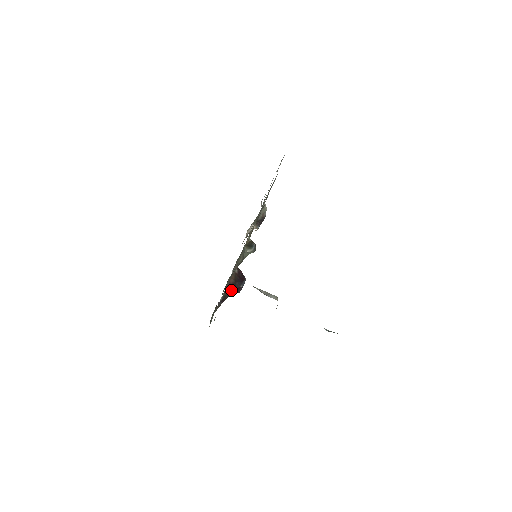
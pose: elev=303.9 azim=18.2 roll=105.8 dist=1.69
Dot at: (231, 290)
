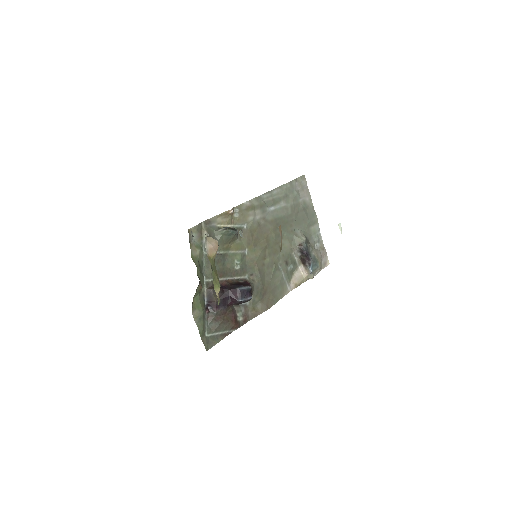
Dot at: (221, 291)
